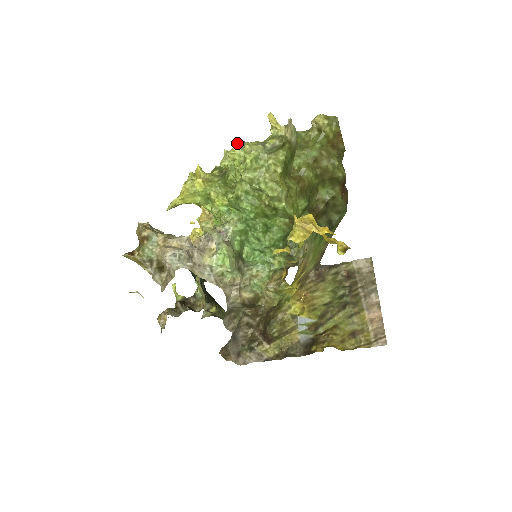
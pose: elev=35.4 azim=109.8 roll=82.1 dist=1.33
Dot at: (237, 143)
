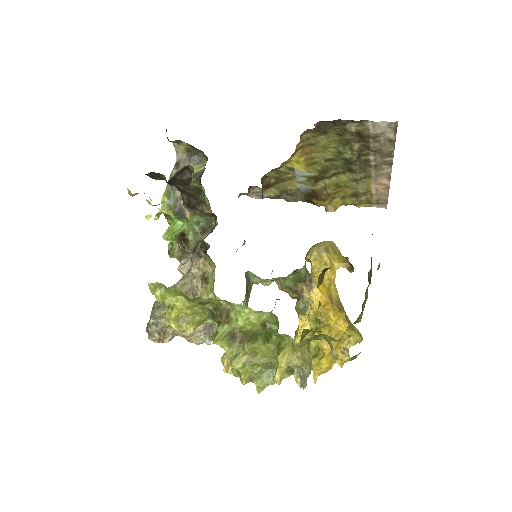
Dot at: (243, 382)
